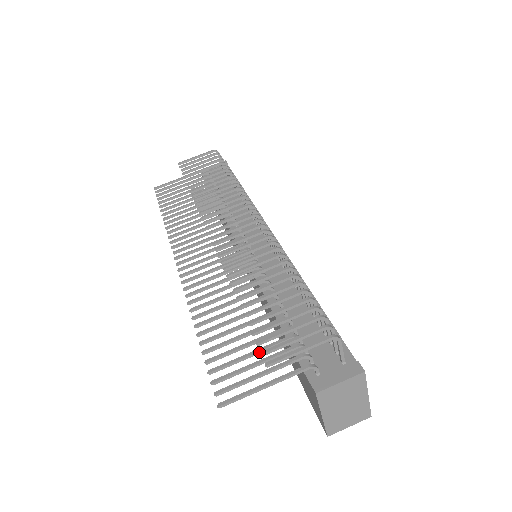
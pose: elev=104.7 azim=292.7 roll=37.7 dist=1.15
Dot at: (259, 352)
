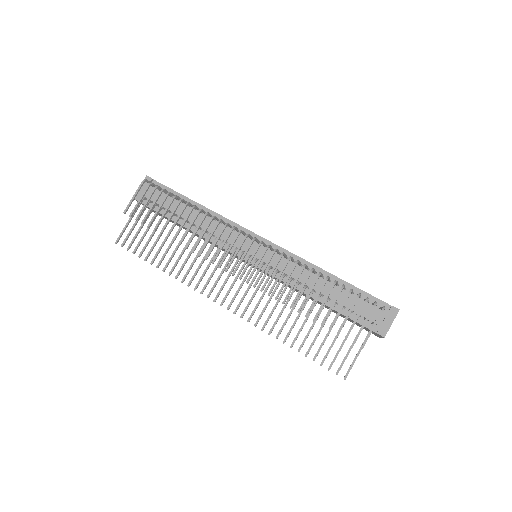
Dot at: (338, 335)
